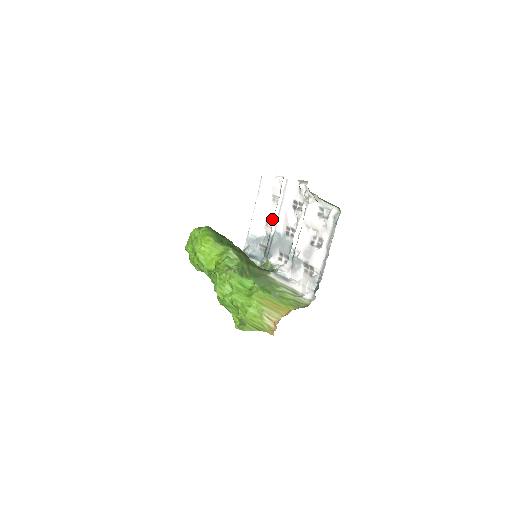
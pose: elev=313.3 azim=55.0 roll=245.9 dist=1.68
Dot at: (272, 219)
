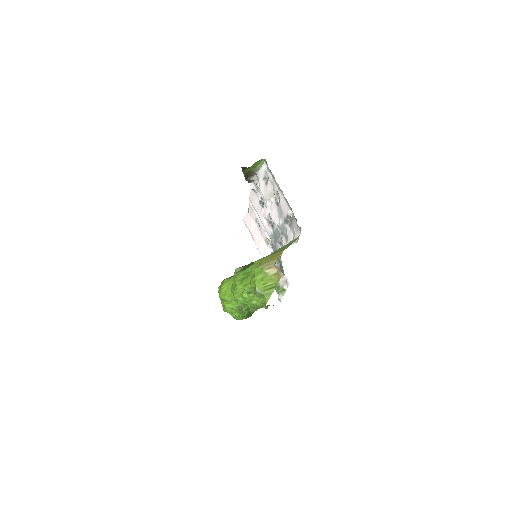
Dot at: occluded
